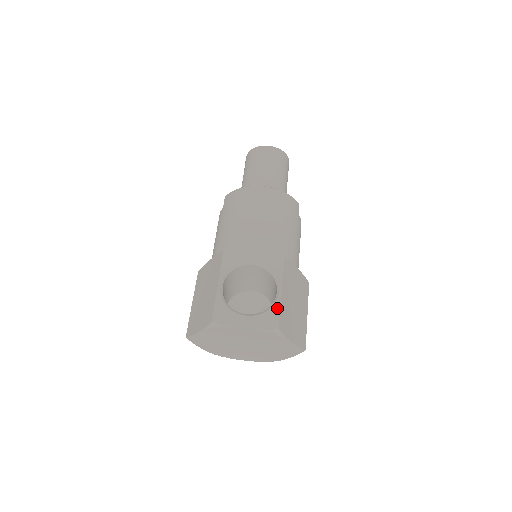
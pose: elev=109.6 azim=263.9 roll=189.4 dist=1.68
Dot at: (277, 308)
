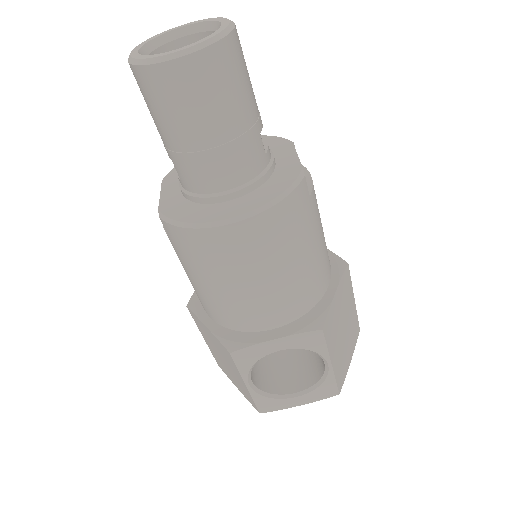
Dot at: (331, 380)
